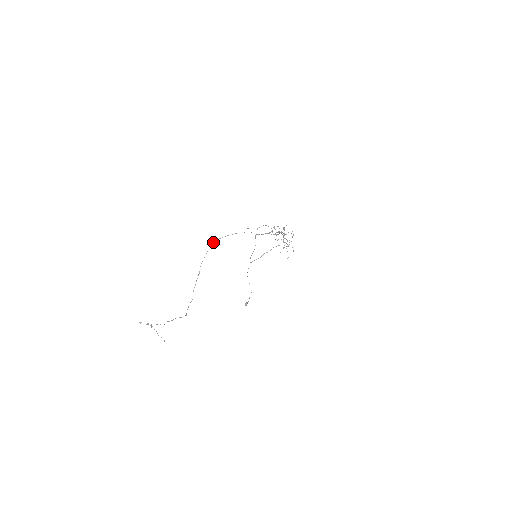
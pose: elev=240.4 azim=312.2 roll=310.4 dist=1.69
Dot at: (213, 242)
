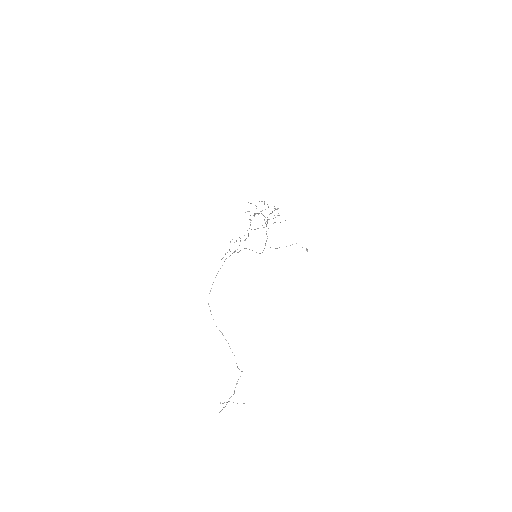
Dot at: occluded
